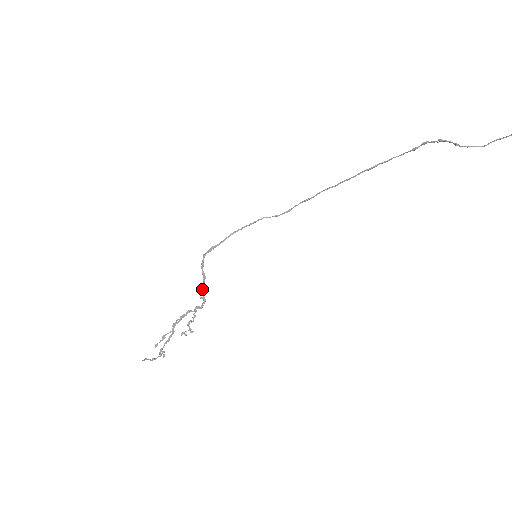
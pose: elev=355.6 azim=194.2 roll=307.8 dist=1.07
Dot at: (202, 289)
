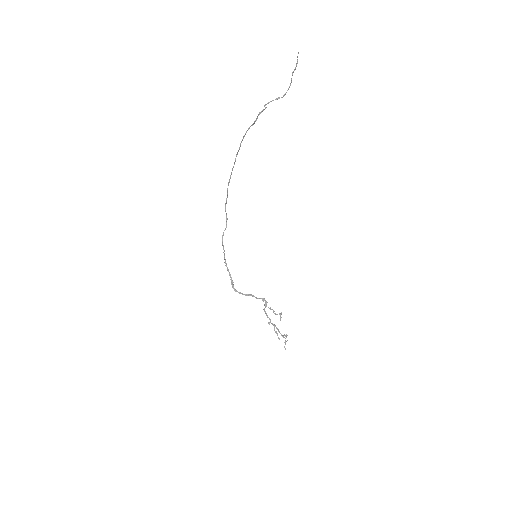
Dot at: occluded
